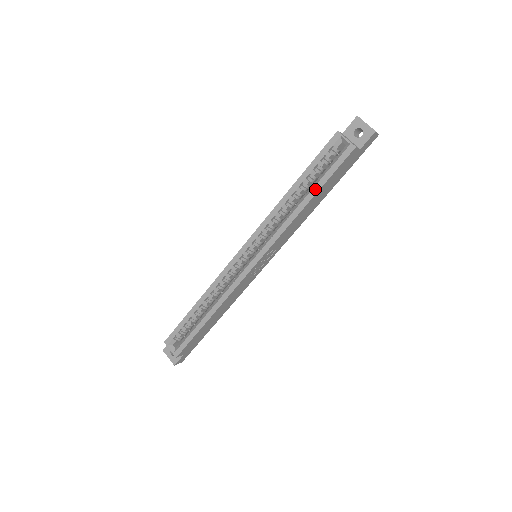
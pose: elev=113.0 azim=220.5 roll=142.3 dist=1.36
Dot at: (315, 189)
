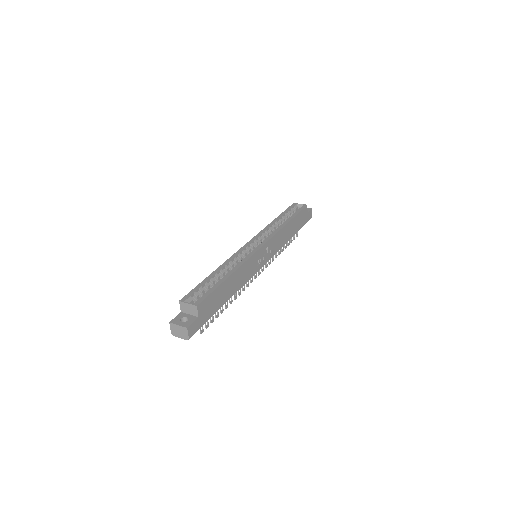
Dot at: (291, 217)
